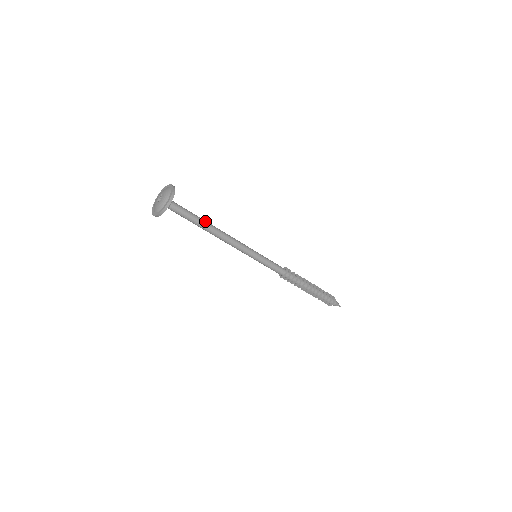
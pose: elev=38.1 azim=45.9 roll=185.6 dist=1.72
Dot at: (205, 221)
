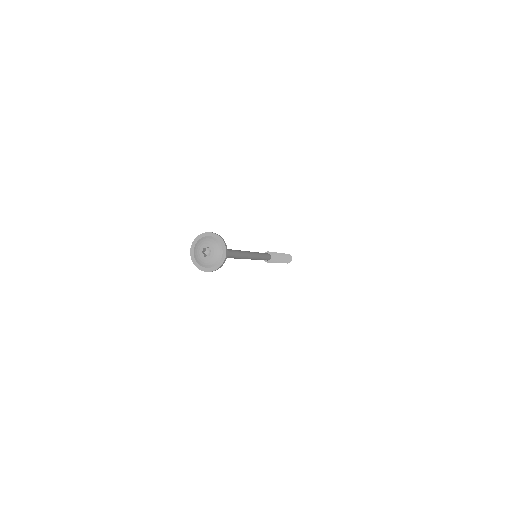
Dot at: (233, 251)
